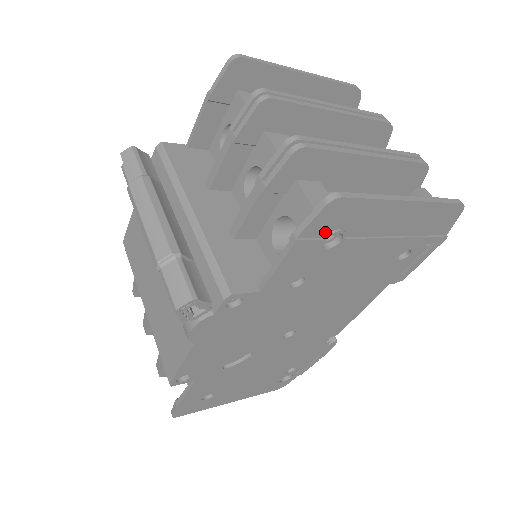
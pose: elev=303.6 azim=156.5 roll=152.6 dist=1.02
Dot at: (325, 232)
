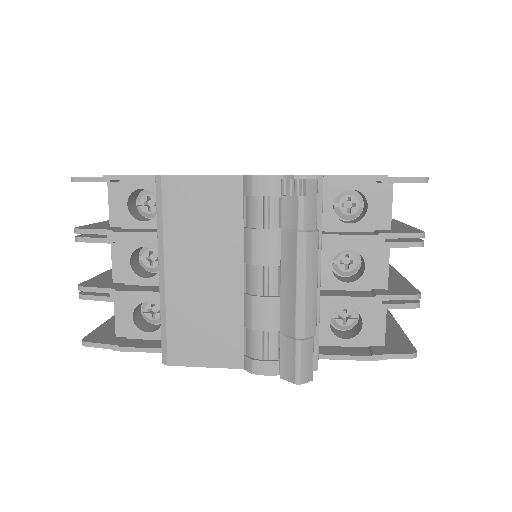
Dot at: occluded
